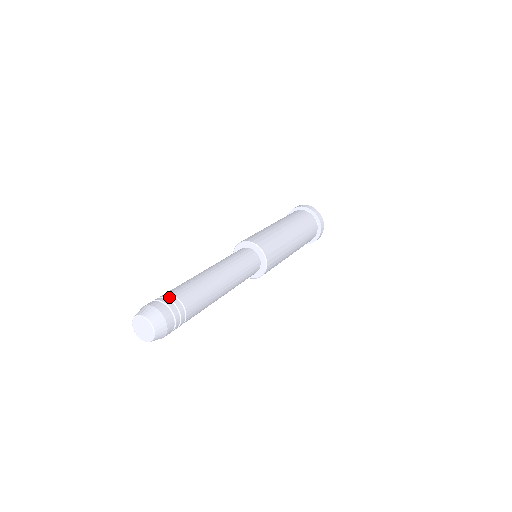
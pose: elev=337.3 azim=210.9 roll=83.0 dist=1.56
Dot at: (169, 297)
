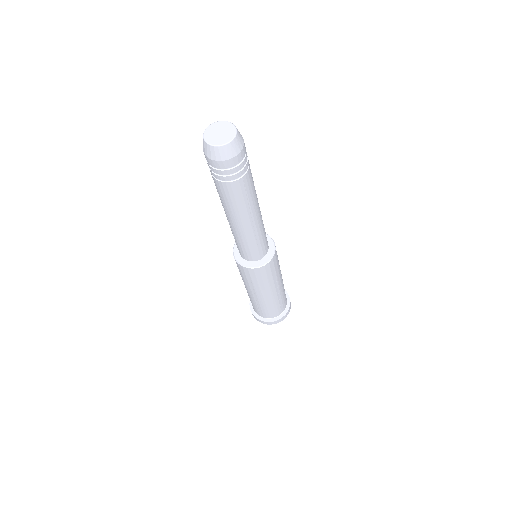
Dot at: occluded
